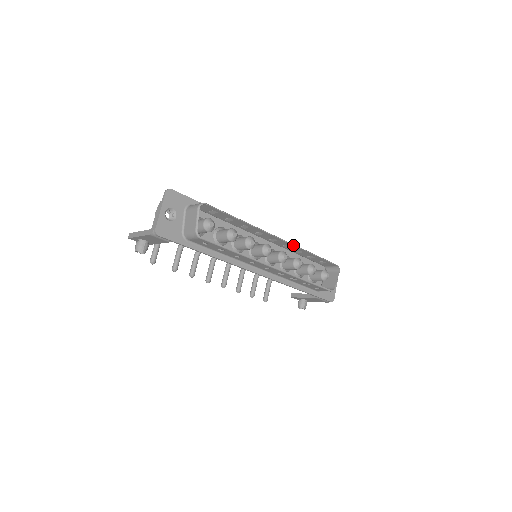
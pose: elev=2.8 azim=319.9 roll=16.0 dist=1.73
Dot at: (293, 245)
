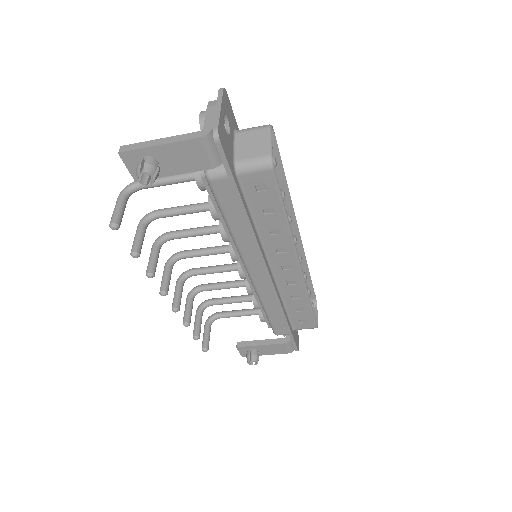
Dot at: (303, 249)
